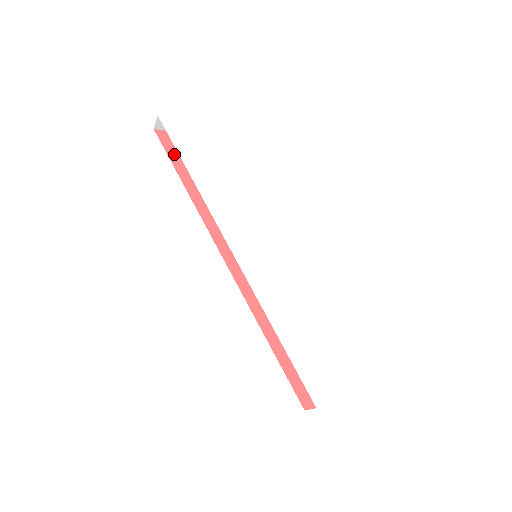
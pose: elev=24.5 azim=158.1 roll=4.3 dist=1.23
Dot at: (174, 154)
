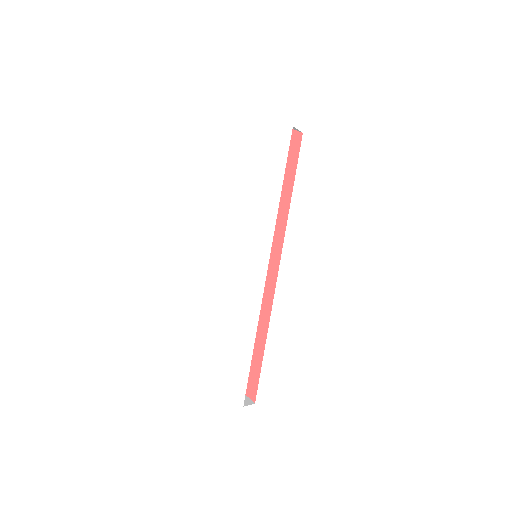
Dot at: occluded
